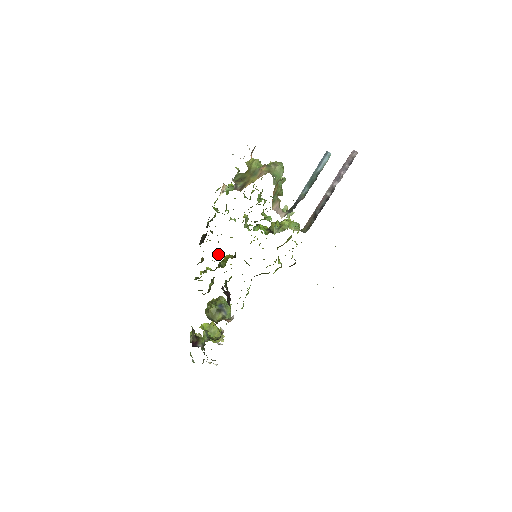
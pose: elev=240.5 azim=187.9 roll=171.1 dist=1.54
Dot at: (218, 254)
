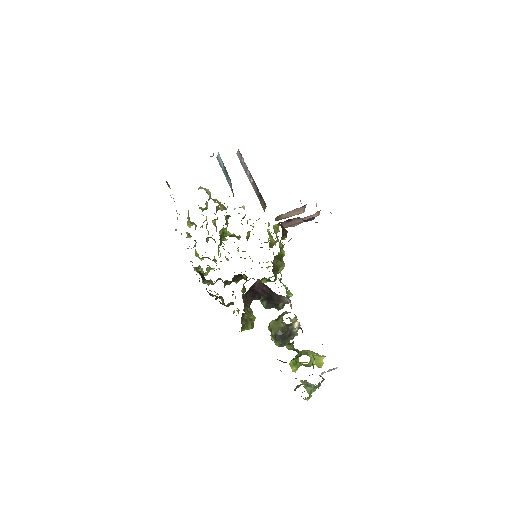
Dot at: occluded
